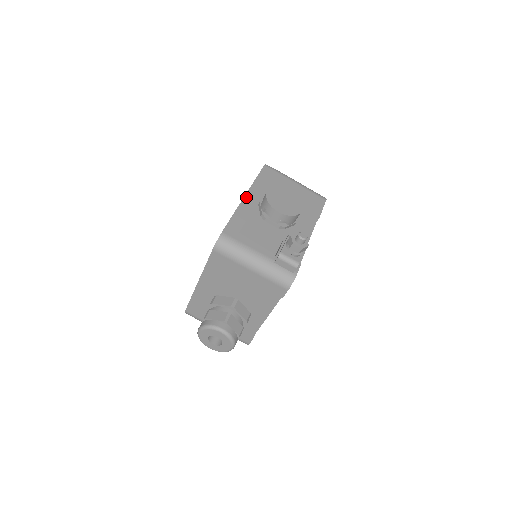
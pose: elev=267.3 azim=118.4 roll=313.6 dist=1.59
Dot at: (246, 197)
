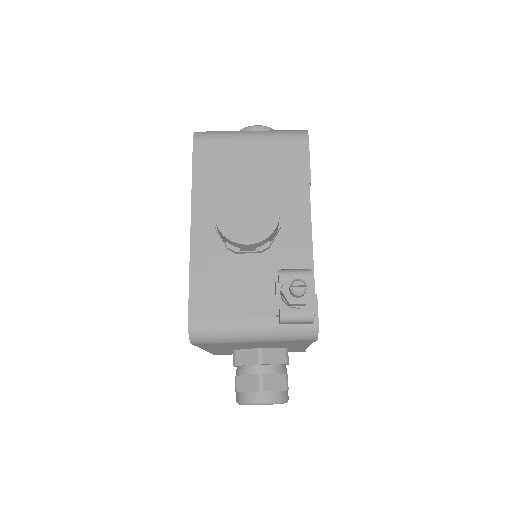
Dot at: (193, 227)
